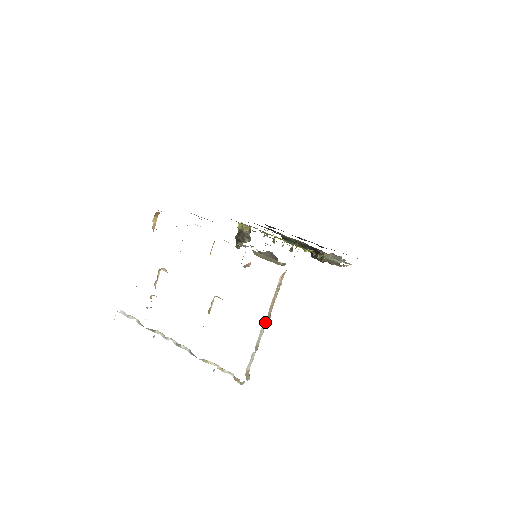
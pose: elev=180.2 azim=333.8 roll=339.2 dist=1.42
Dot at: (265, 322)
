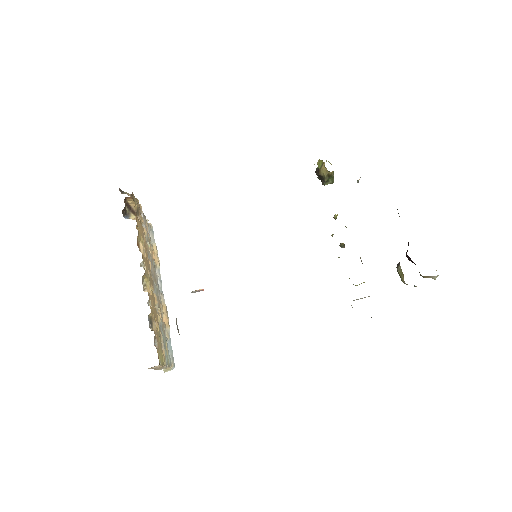
Dot at: (157, 369)
